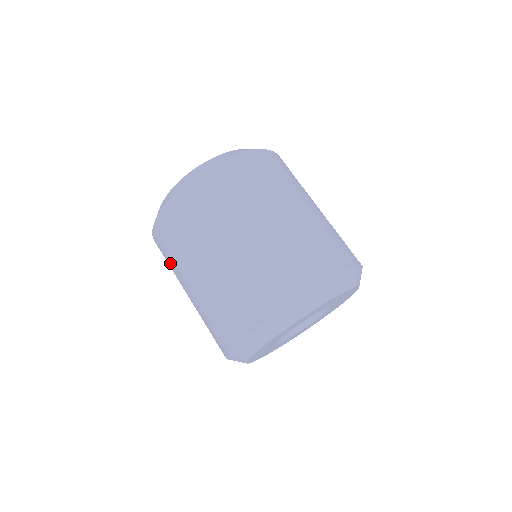
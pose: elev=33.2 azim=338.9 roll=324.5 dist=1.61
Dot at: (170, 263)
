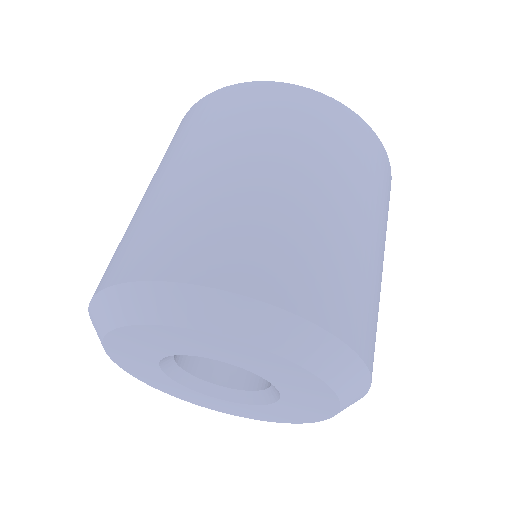
Dot at: occluded
